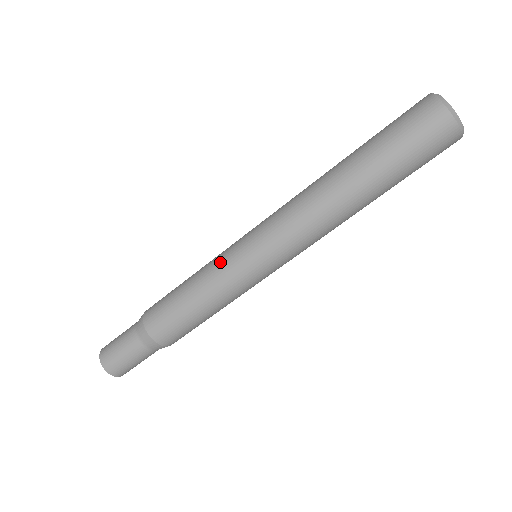
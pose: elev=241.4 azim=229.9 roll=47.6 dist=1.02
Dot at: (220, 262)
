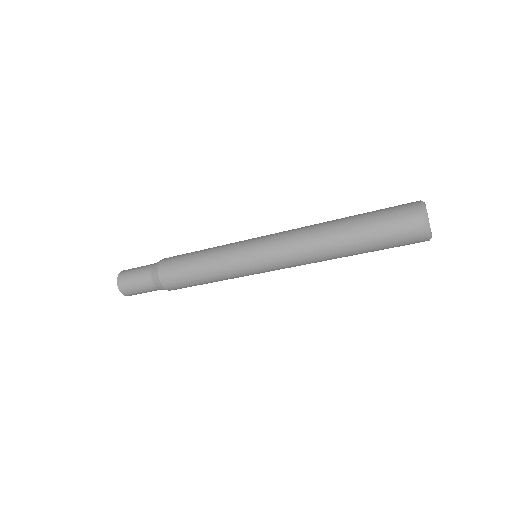
Dot at: (229, 252)
